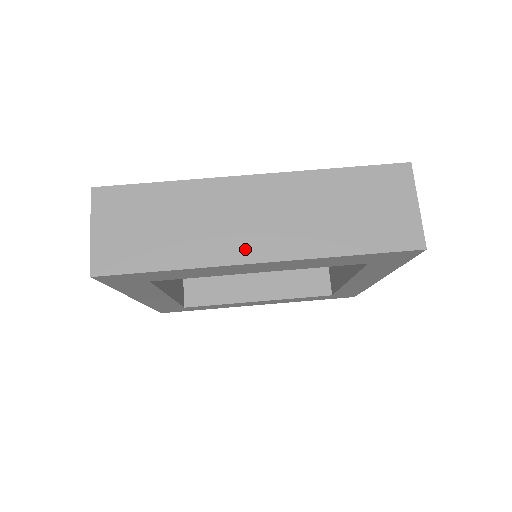
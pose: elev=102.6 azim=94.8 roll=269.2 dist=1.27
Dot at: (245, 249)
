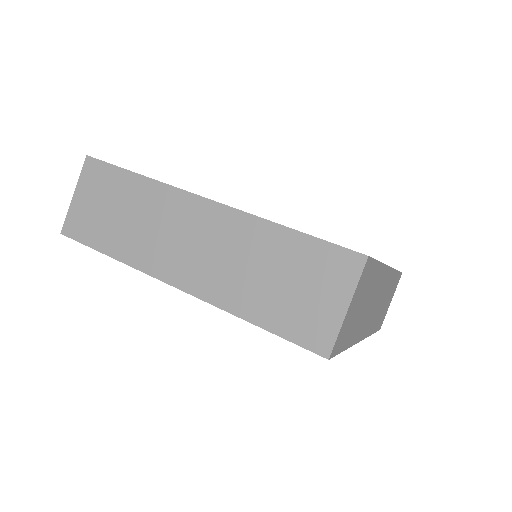
Dot at: (169, 268)
